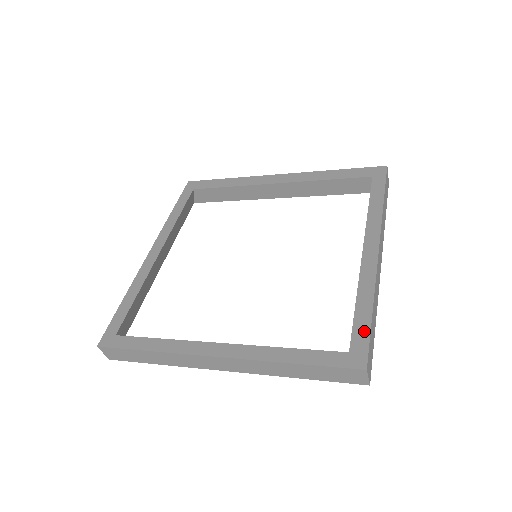
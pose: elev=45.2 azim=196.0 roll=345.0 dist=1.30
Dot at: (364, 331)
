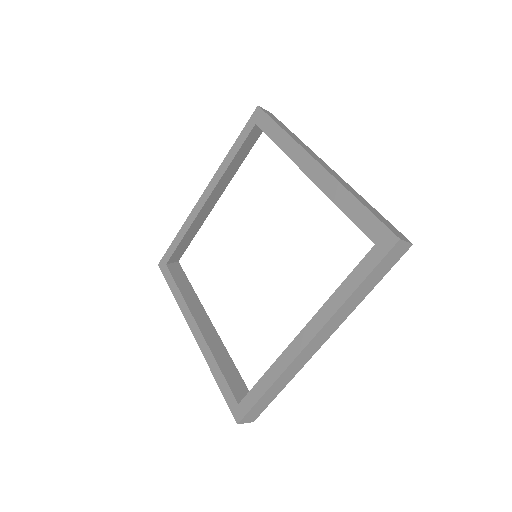
Dot at: (253, 400)
